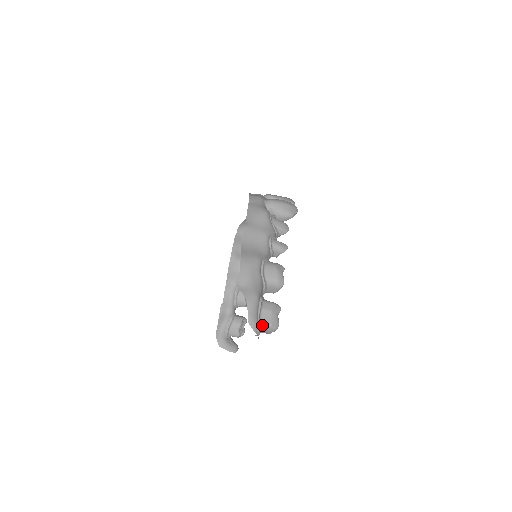
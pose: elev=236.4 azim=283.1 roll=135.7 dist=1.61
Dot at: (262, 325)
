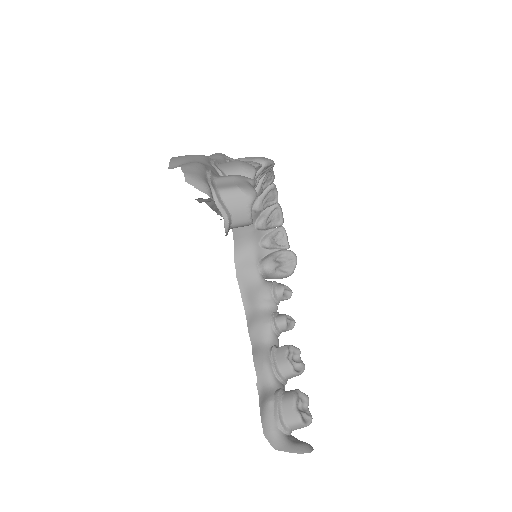
Dot at: (221, 193)
